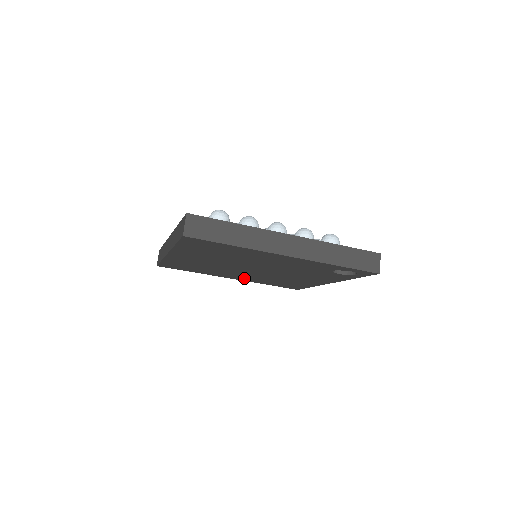
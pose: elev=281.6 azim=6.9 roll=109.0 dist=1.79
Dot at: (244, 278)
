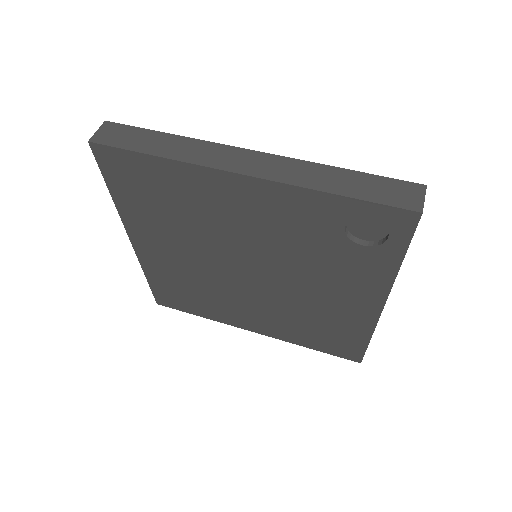
Dot at: (266, 325)
